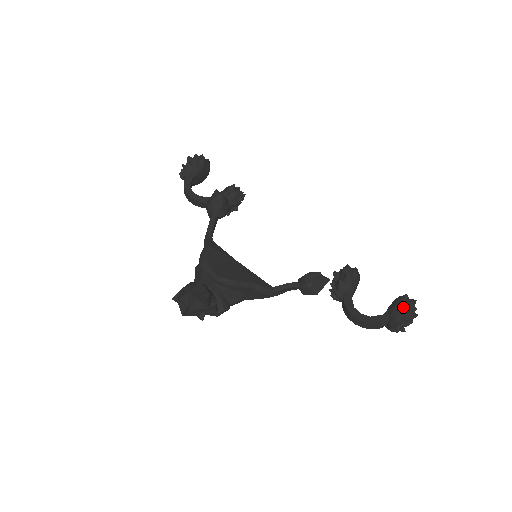
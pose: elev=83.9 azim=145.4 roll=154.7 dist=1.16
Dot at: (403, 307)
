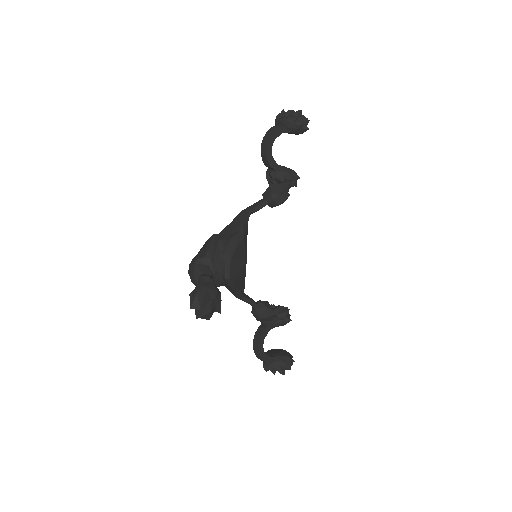
Dot at: (285, 367)
